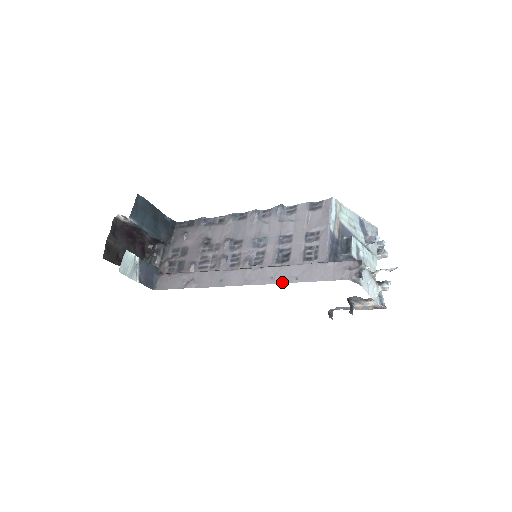
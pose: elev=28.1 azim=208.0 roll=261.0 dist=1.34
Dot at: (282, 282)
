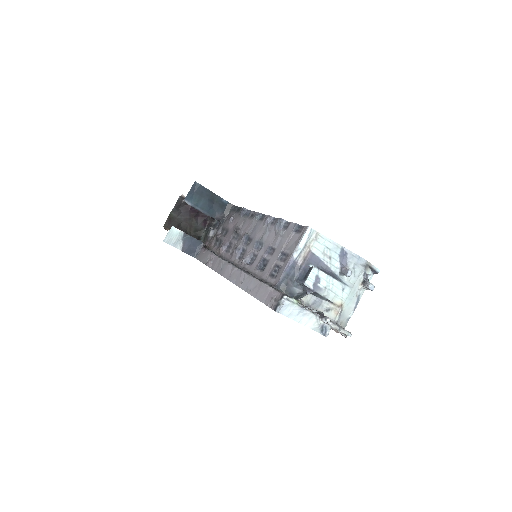
Dot at: (243, 289)
